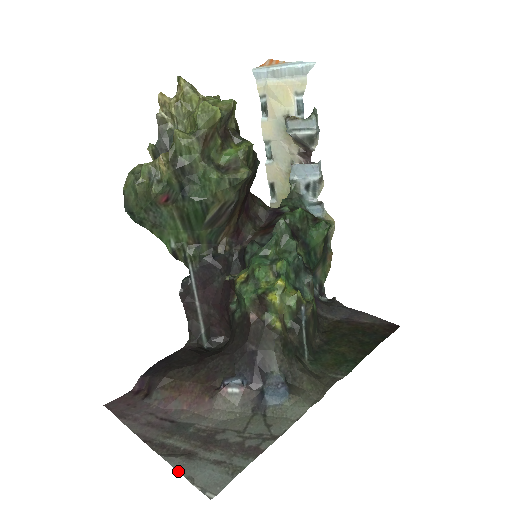
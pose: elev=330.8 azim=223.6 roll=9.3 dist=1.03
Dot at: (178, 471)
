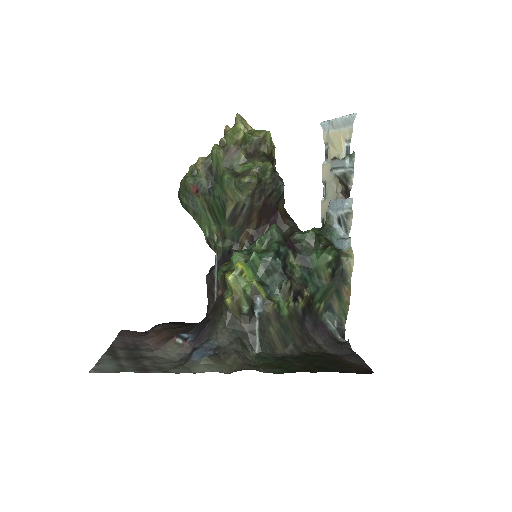
Dot at: (99, 359)
